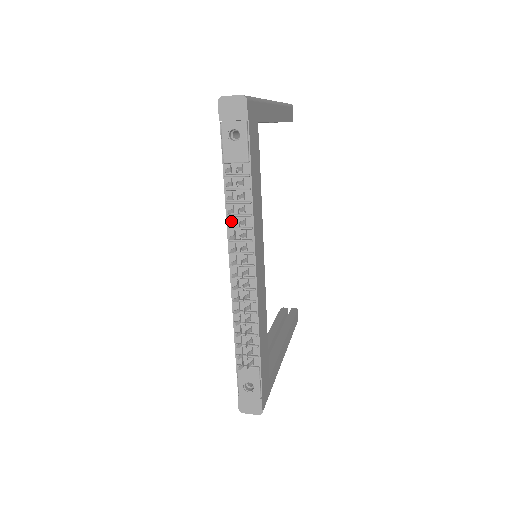
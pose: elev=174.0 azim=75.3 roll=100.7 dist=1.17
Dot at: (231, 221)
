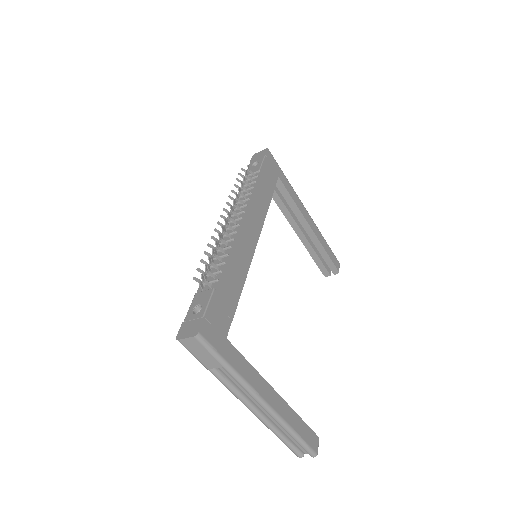
Dot at: occluded
